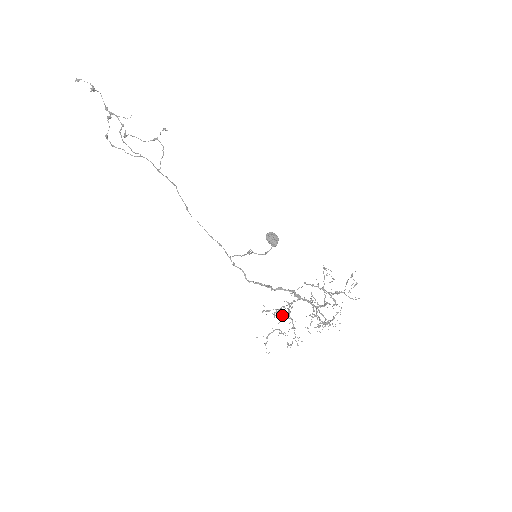
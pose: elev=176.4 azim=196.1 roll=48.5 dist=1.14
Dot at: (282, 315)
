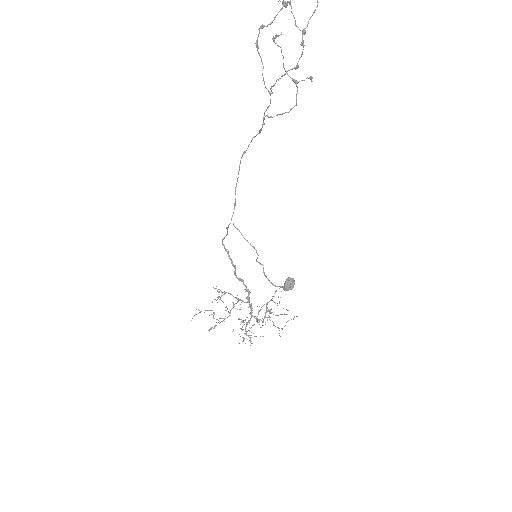
Dot at: (227, 308)
